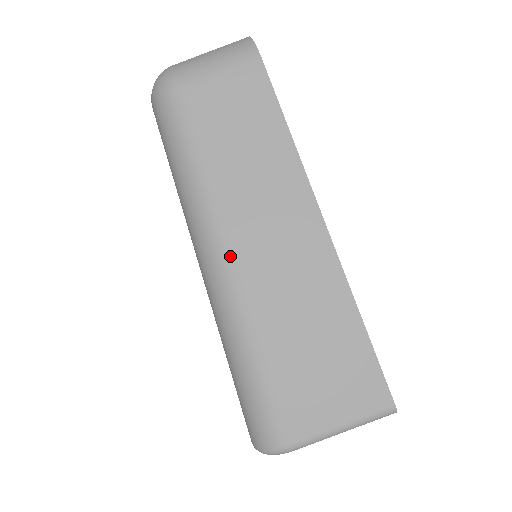
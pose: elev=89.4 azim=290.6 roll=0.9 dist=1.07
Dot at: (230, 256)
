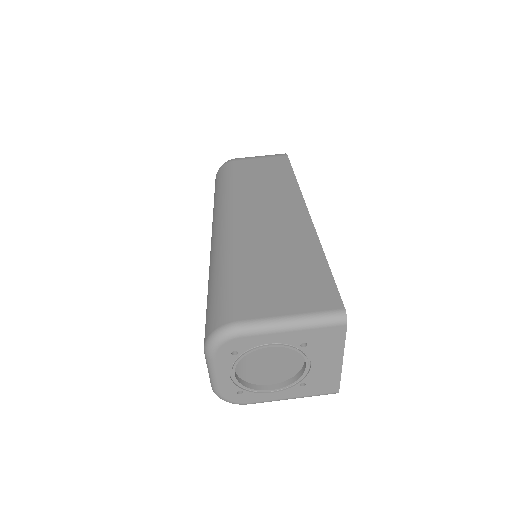
Dot at: (235, 218)
